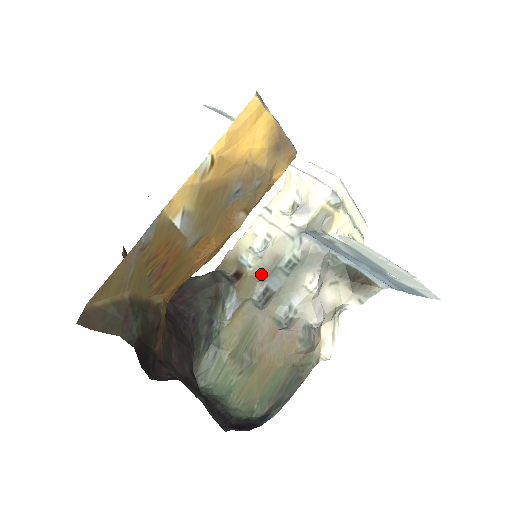
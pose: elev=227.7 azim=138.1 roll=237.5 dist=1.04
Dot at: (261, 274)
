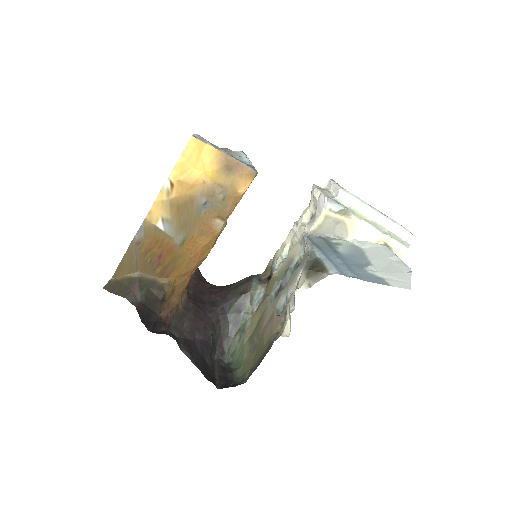
Dot at: (280, 275)
